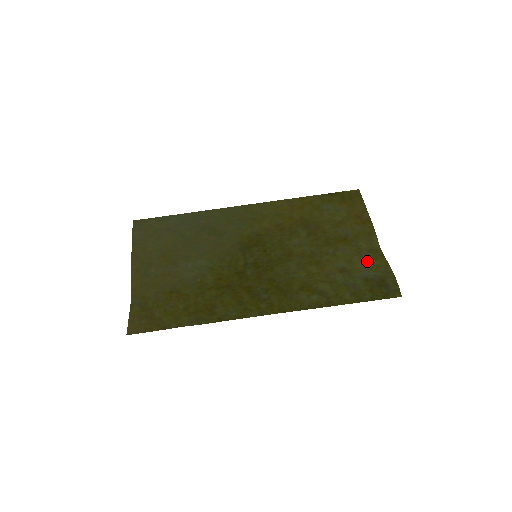
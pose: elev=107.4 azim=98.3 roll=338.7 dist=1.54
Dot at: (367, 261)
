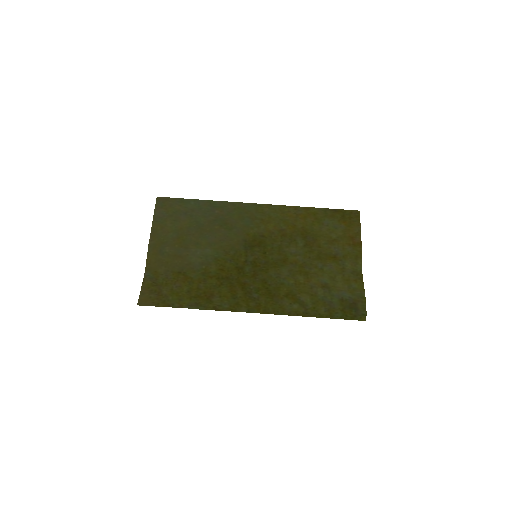
Dot at: (347, 282)
